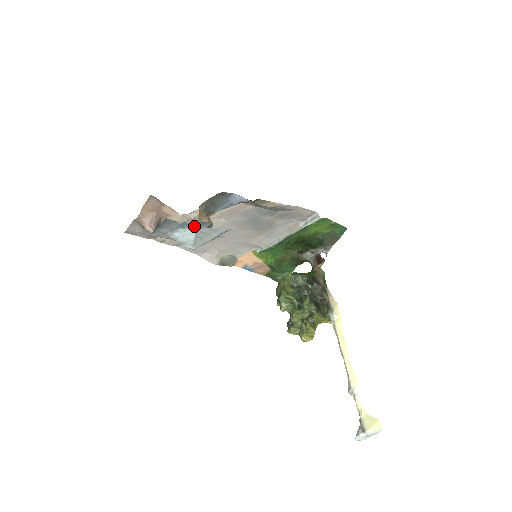
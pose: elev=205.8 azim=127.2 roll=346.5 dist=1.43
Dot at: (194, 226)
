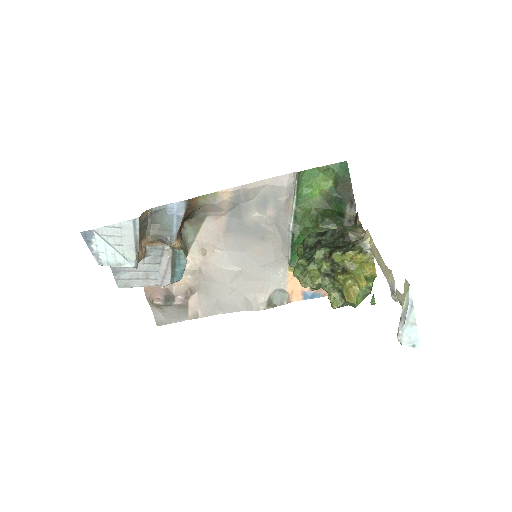
Dot at: (90, 231)
